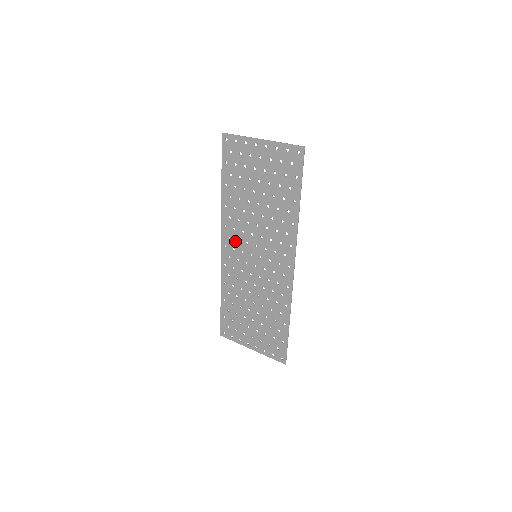
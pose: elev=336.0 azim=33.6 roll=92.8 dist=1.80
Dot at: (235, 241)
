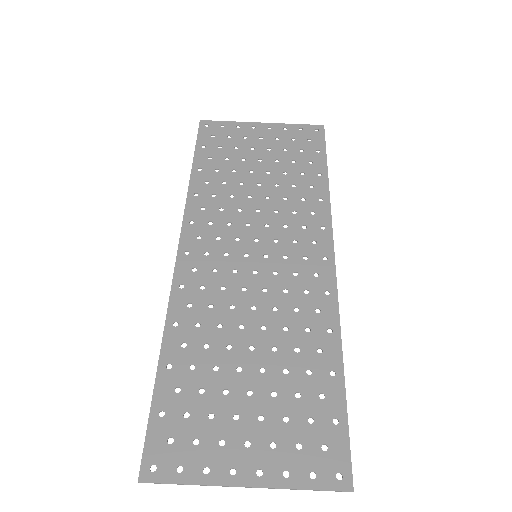
Dot at: (211, 240)
